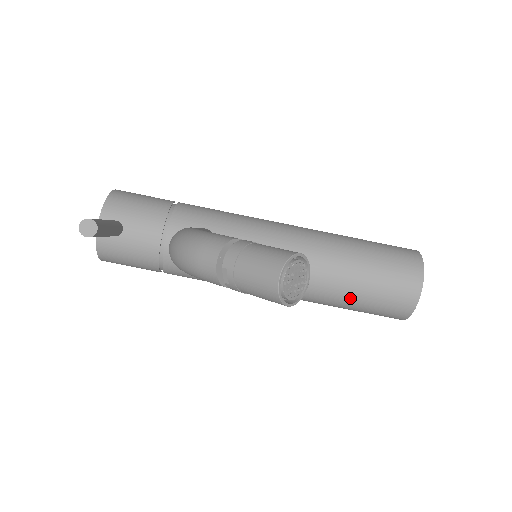
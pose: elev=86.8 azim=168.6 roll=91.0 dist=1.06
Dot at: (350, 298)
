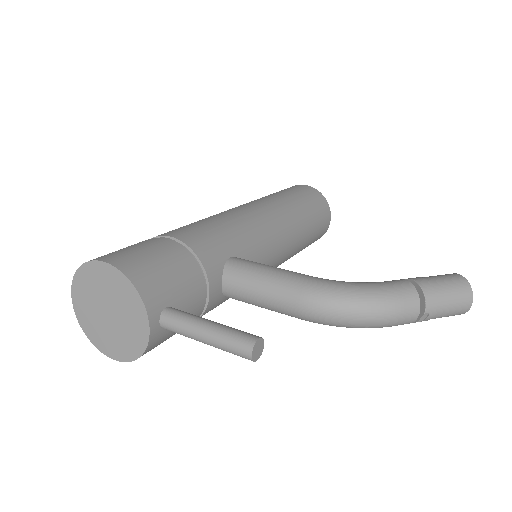
Dot at: (301, 250)
